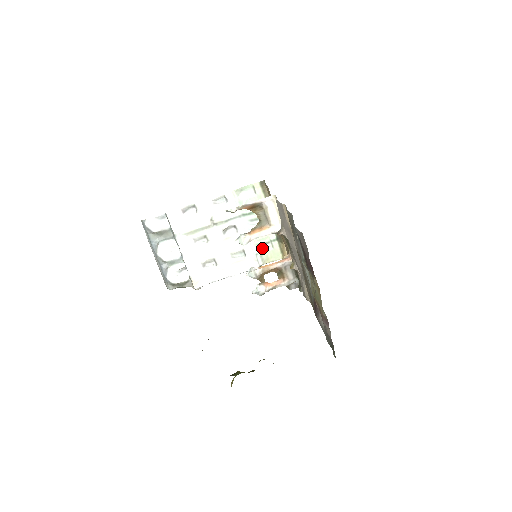
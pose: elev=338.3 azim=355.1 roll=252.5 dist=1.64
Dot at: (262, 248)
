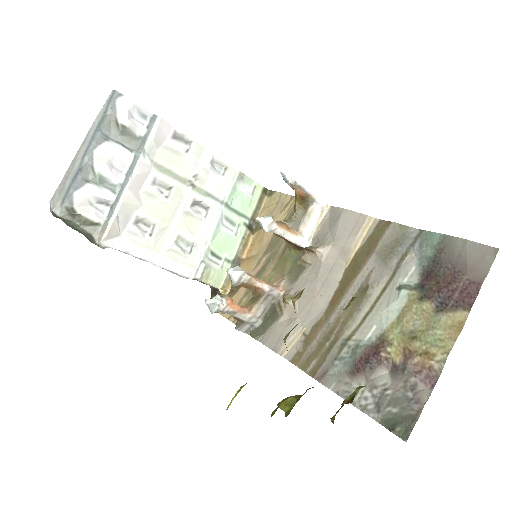
Dot at: (211, 259)
